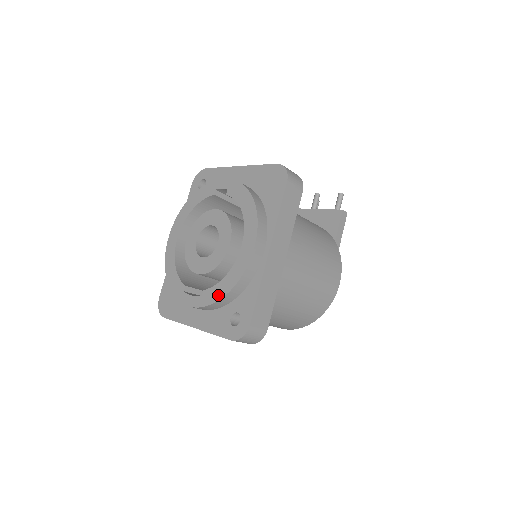
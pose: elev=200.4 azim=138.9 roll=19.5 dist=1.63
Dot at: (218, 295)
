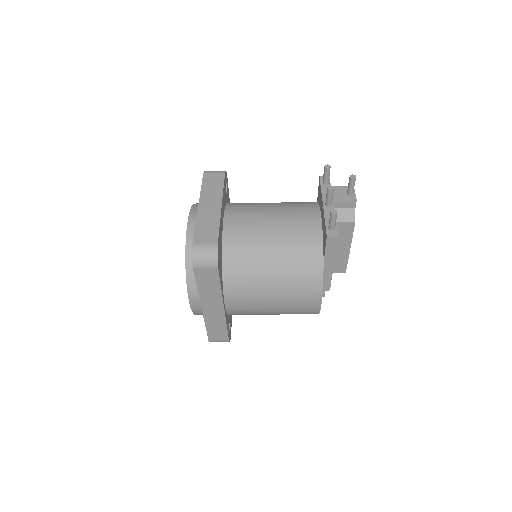
Dot at: occluded
